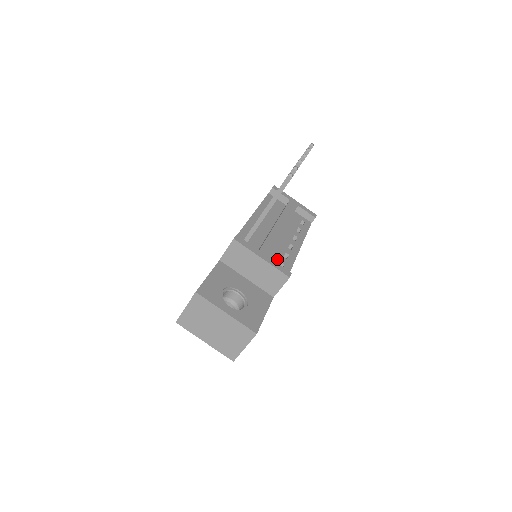
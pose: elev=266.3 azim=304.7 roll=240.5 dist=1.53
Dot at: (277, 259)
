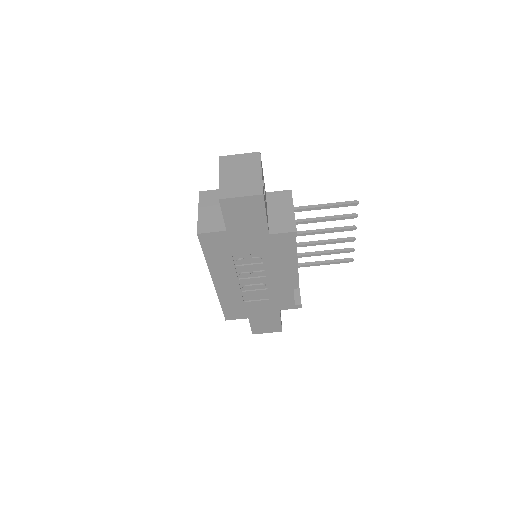
Dot at: occluded
